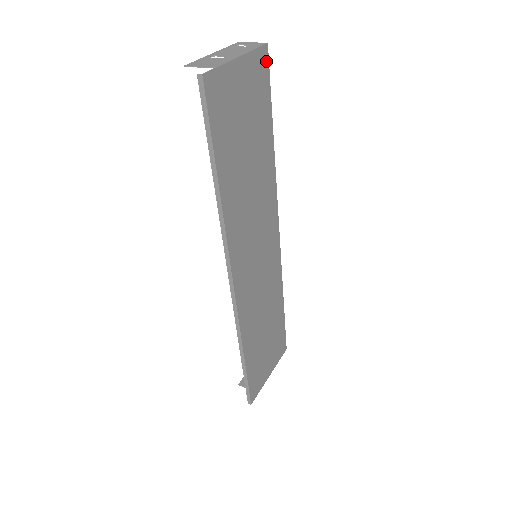
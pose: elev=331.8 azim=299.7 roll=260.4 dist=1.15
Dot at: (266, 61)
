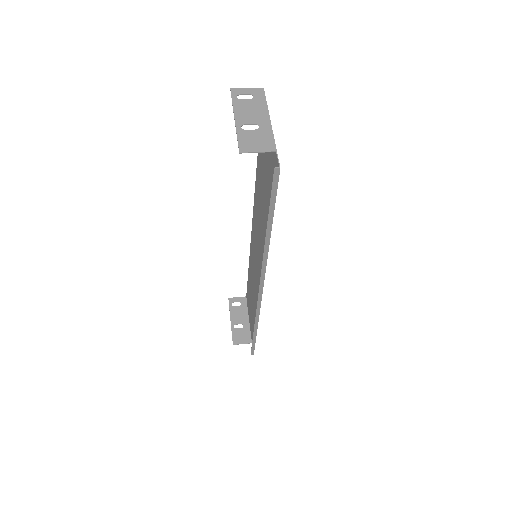
Dot at: occluded
